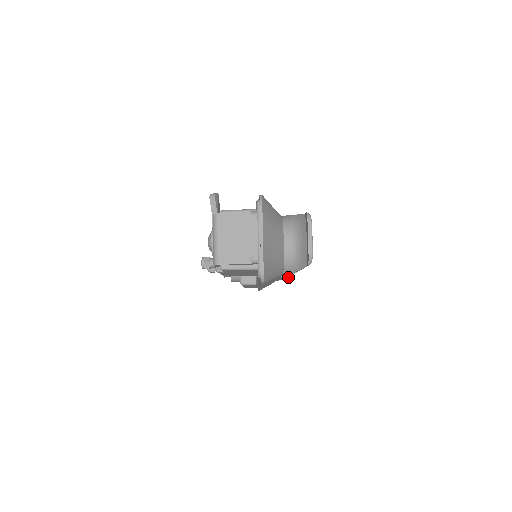
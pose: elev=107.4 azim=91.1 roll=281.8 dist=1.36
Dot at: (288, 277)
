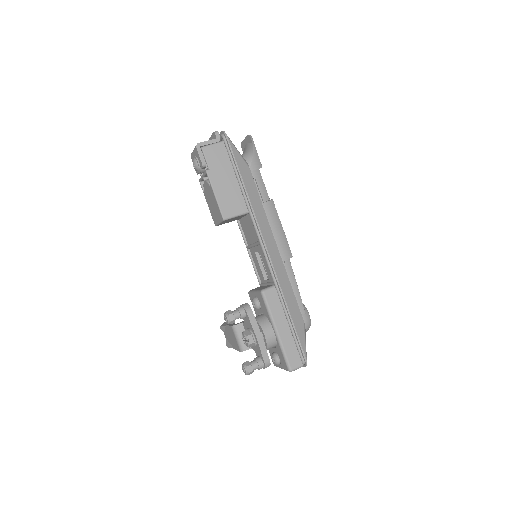
Dot at: (288, 251)
